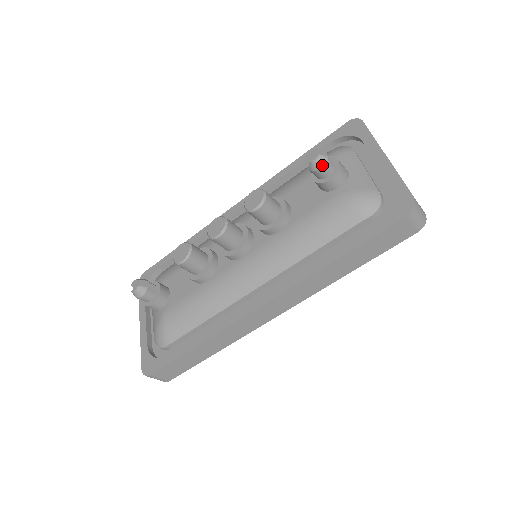
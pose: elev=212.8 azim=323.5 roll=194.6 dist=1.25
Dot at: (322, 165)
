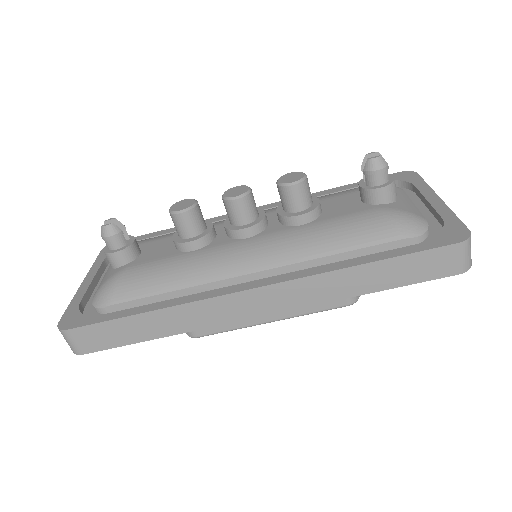
Dot at: (380, 167)
